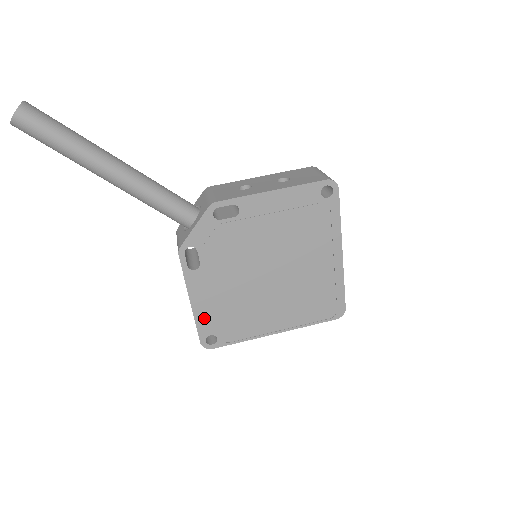
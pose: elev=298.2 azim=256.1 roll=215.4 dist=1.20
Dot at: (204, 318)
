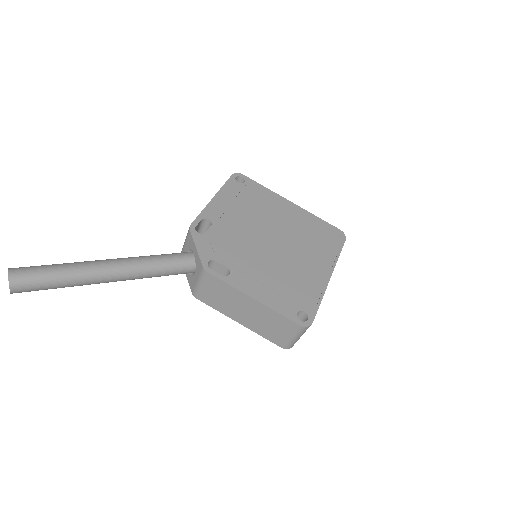
Dot at: (277, 304)
